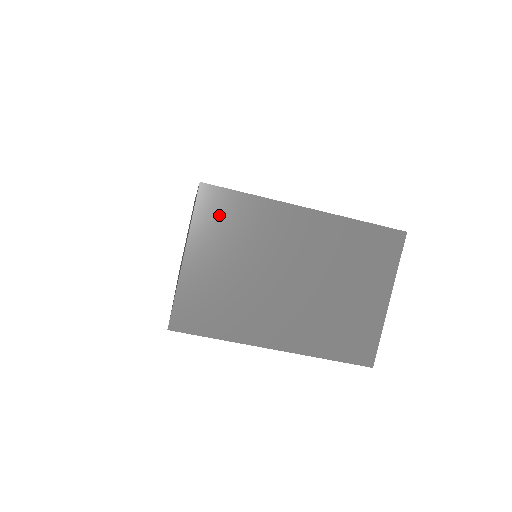
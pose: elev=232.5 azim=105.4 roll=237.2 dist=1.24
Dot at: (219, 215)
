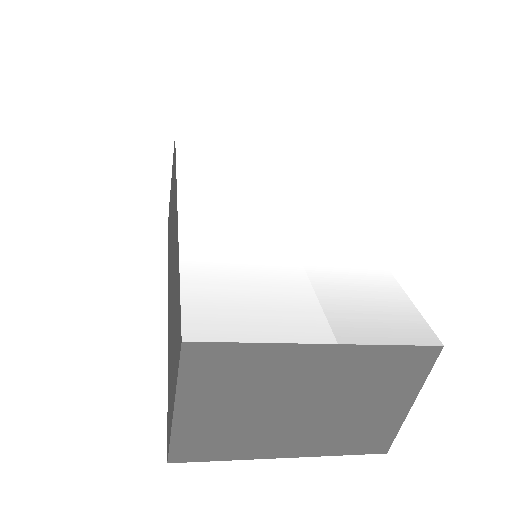
Dot at: (211, 368)
